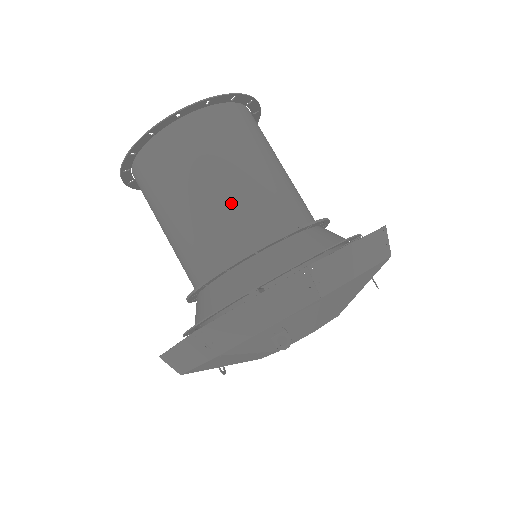
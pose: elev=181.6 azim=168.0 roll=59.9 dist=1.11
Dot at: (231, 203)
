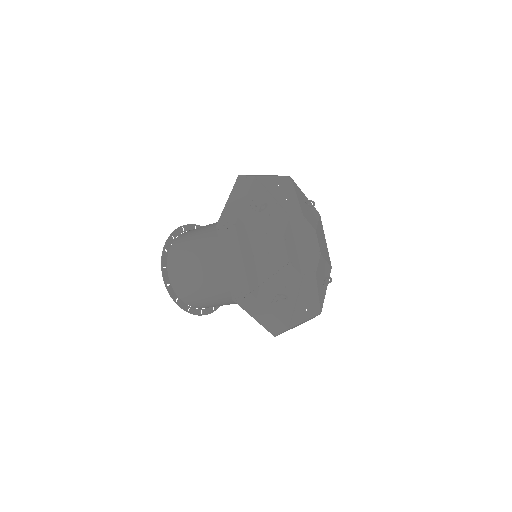
Dot at: (213, 227)
